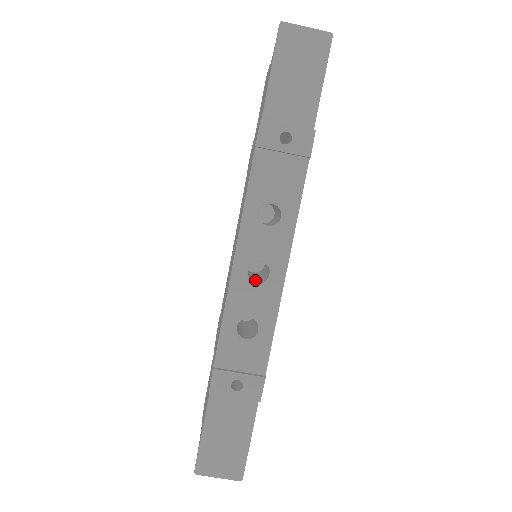
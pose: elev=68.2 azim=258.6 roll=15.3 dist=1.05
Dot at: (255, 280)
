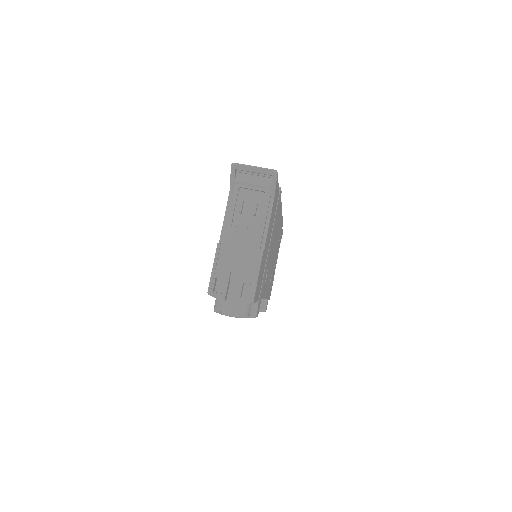
Dot at: occluded
